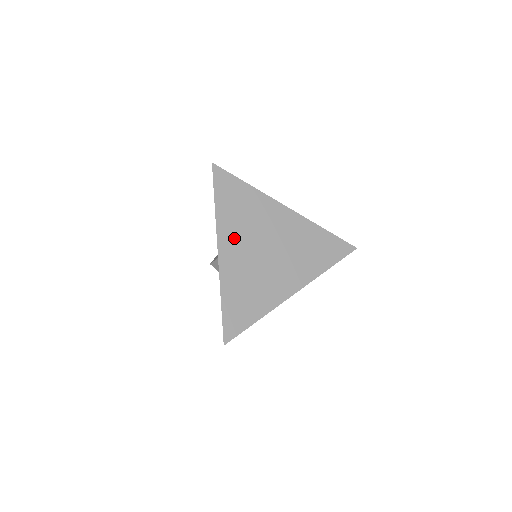
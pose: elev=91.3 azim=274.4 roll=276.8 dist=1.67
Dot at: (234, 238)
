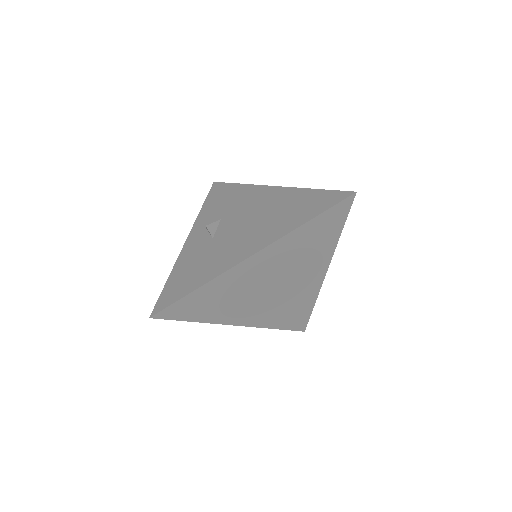
Dot at: (239, 312)
